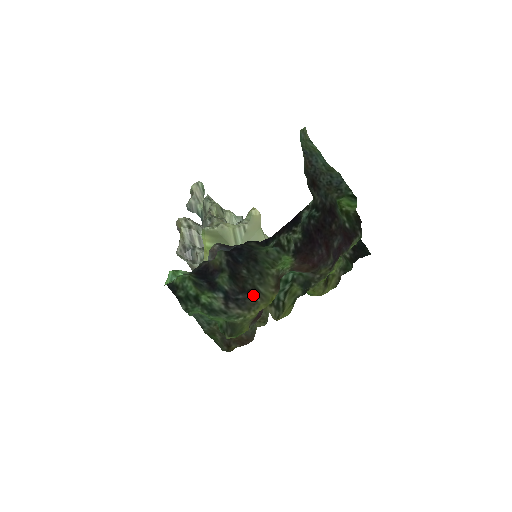
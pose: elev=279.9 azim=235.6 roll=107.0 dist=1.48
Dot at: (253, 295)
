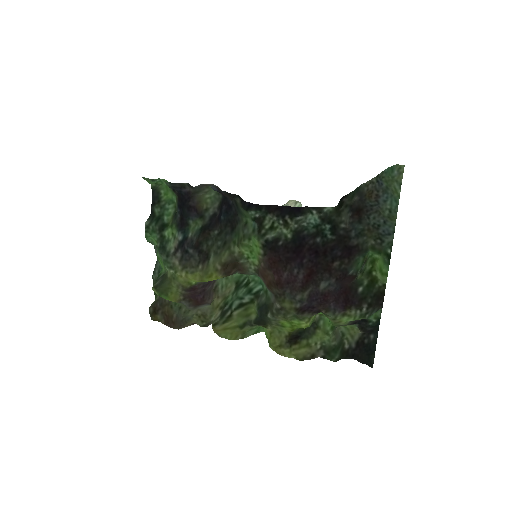
Dot at: (201, 258)
